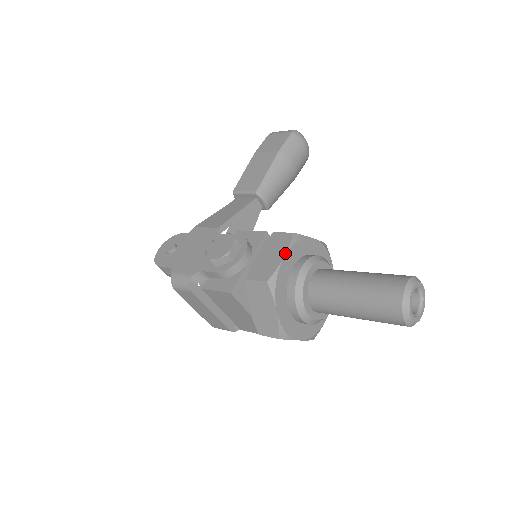
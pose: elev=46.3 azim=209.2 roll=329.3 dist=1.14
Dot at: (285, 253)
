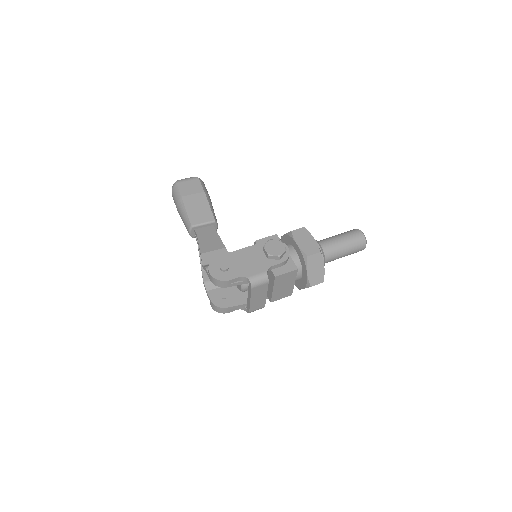
Dot at: (313, 237)
